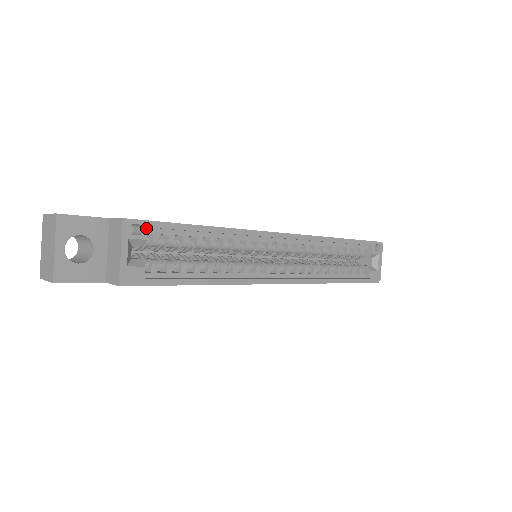
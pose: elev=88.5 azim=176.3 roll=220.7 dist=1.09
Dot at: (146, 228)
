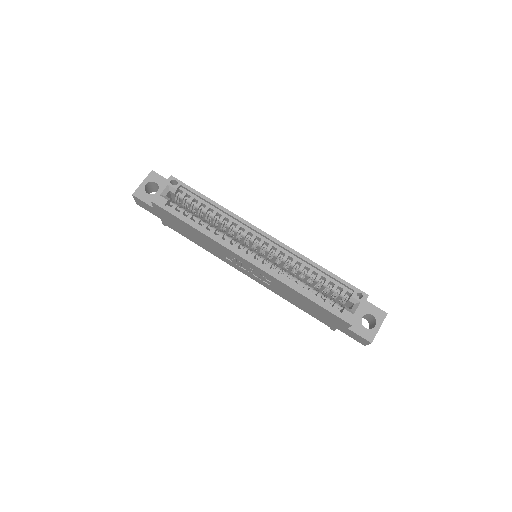
Dot at: (179, 185)
